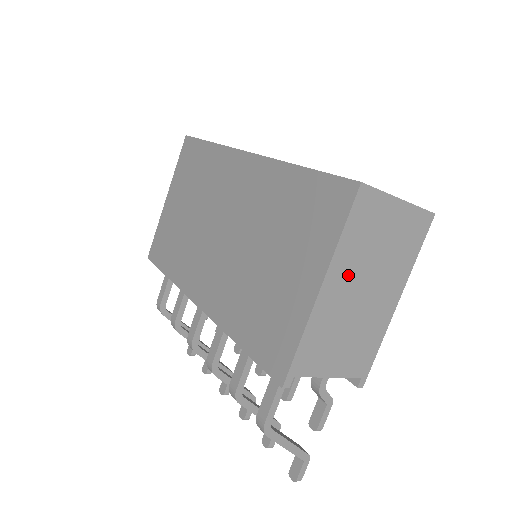
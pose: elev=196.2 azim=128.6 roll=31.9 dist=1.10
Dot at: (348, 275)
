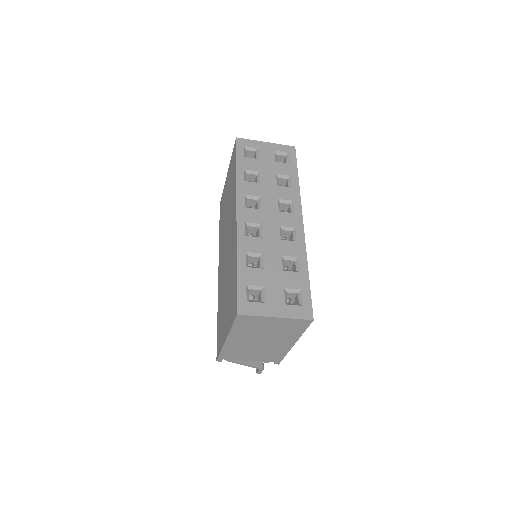
Dot at: (245, 337)
